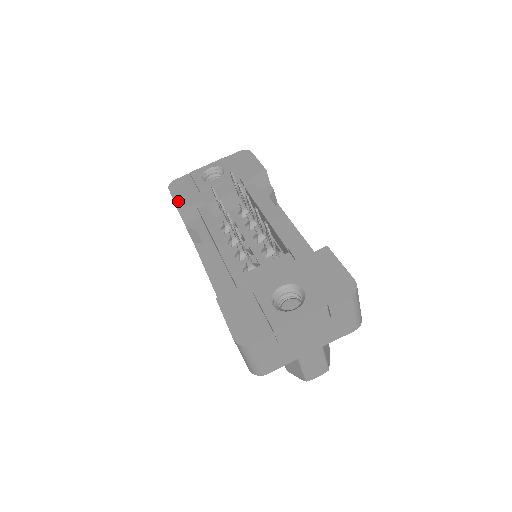
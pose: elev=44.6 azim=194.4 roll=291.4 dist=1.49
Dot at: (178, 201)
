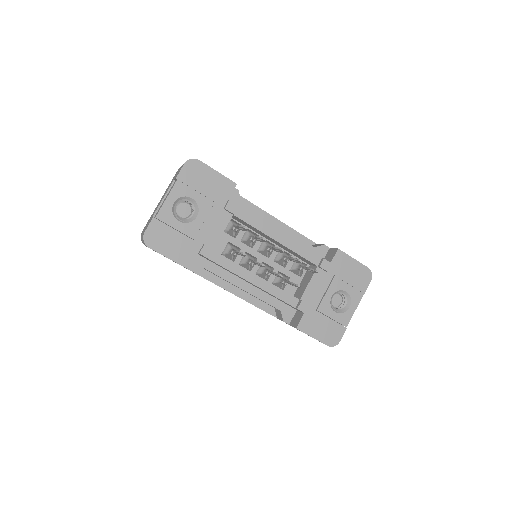
Dot at: (179, 260)
